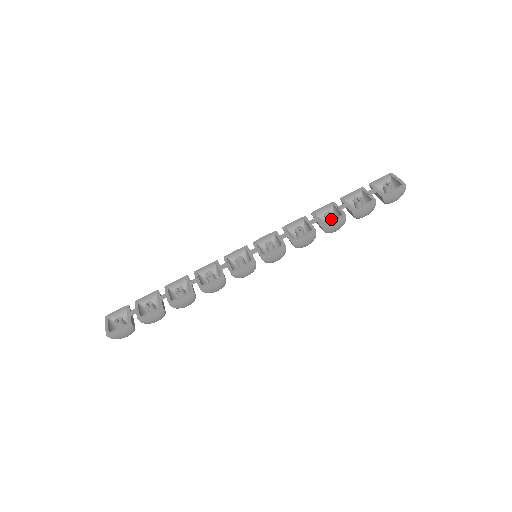
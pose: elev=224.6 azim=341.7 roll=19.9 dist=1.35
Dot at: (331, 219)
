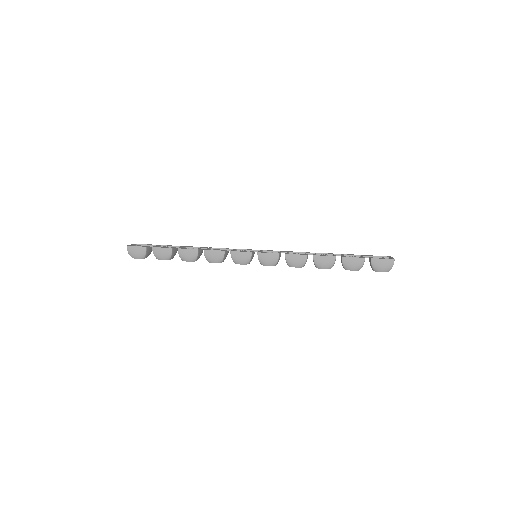
Dot at: occluded
